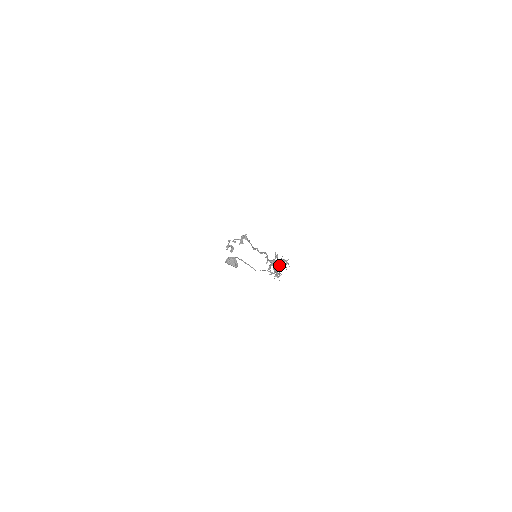
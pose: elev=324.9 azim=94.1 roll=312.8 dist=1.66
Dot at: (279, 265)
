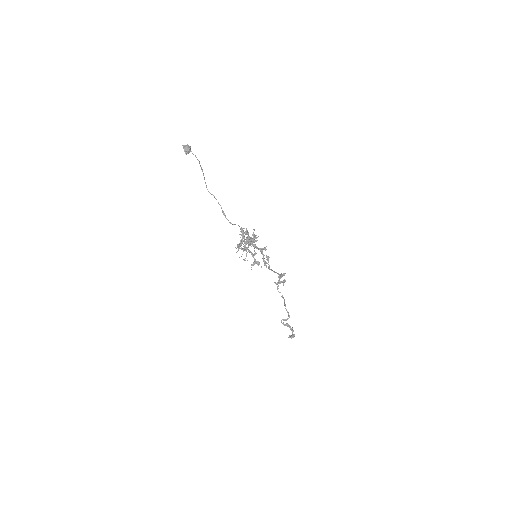
Dot at: (249, 239)
